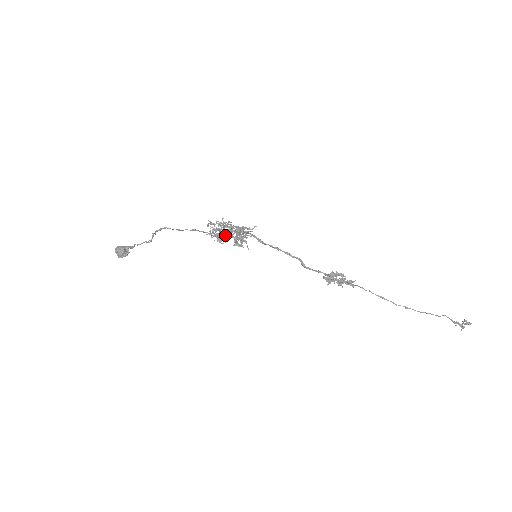
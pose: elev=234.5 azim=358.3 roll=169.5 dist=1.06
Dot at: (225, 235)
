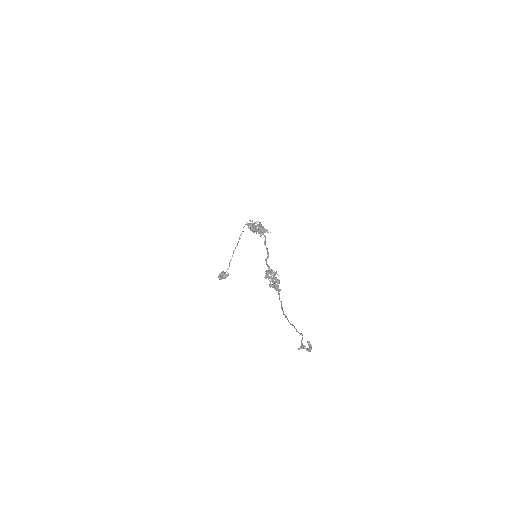
Dot at: (254, 226)
